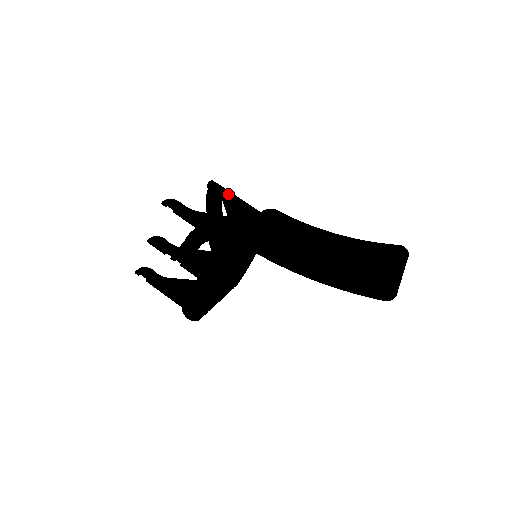
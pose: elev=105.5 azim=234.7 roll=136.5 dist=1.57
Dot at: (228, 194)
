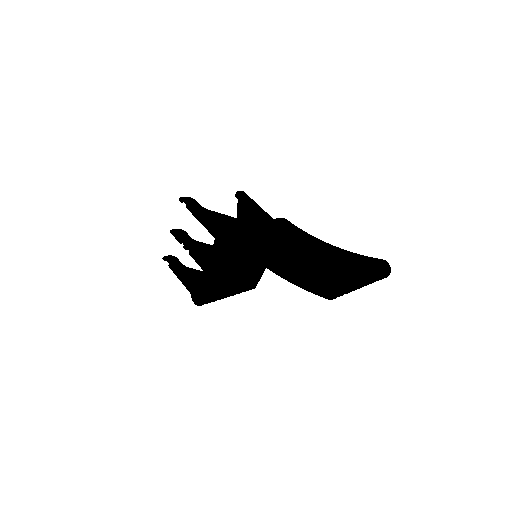
Dot at: (251, 203)
